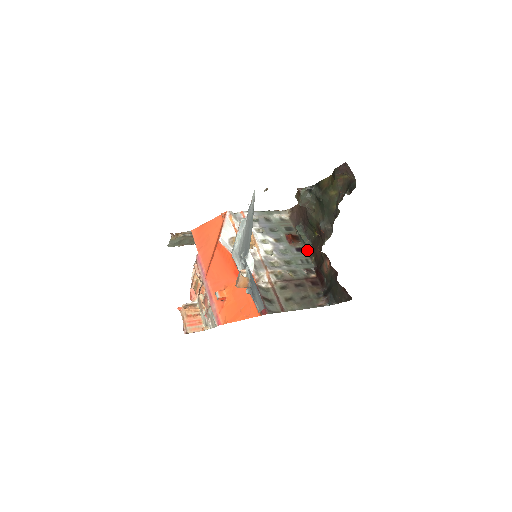
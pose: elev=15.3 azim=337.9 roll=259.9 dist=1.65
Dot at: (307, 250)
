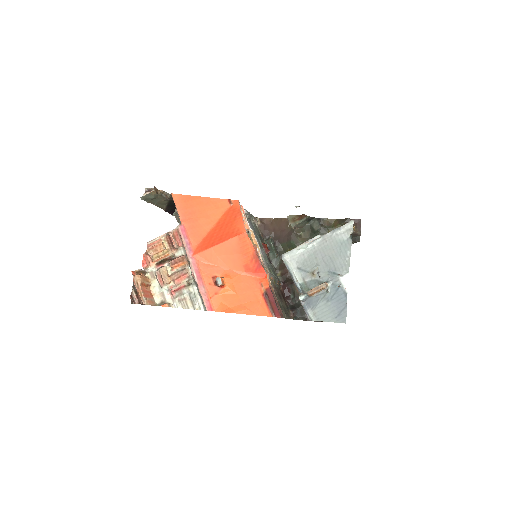
Dot at: (274, 263)
